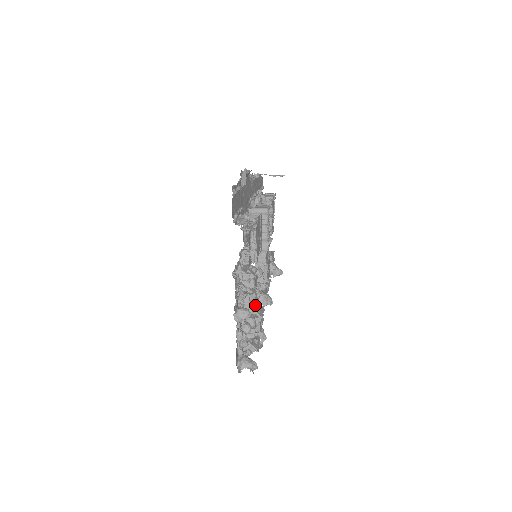
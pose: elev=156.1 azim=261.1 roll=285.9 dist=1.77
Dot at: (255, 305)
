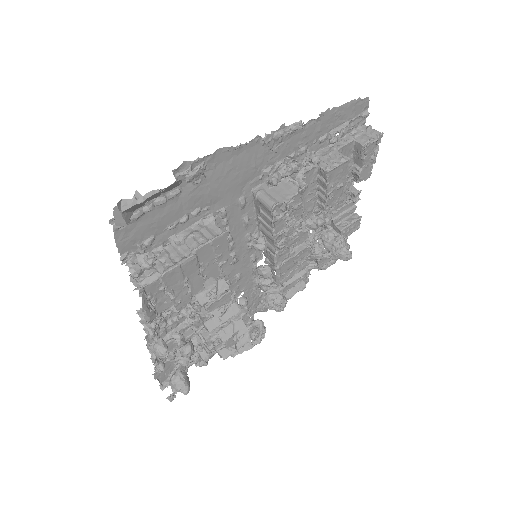
Dot at: (218, 324)
